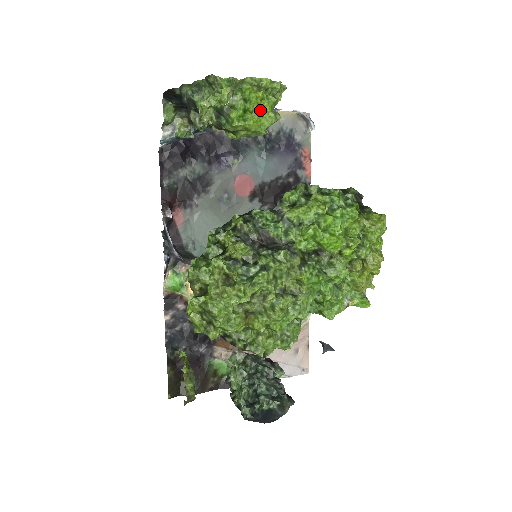
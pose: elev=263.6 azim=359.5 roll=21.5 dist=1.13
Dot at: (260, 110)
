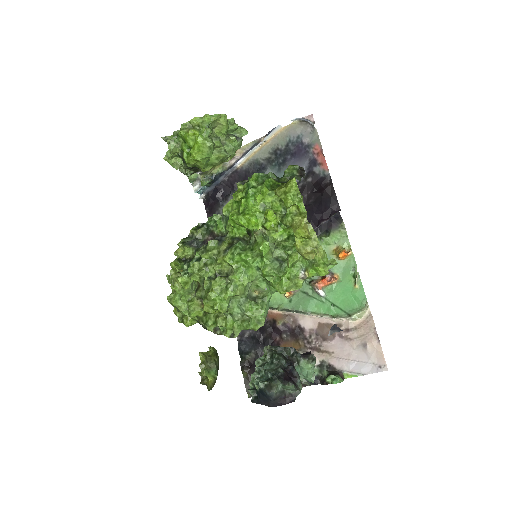
Dot at: (195, 143)
